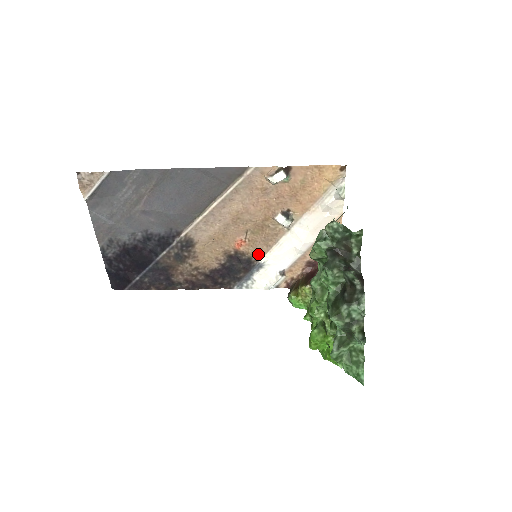
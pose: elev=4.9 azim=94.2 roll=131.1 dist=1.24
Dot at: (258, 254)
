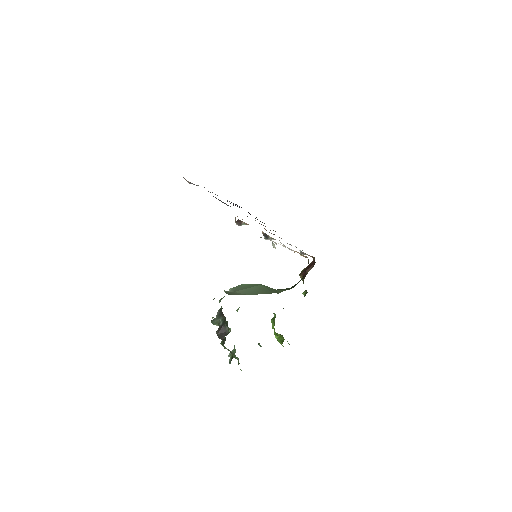
Dot at: occluded
